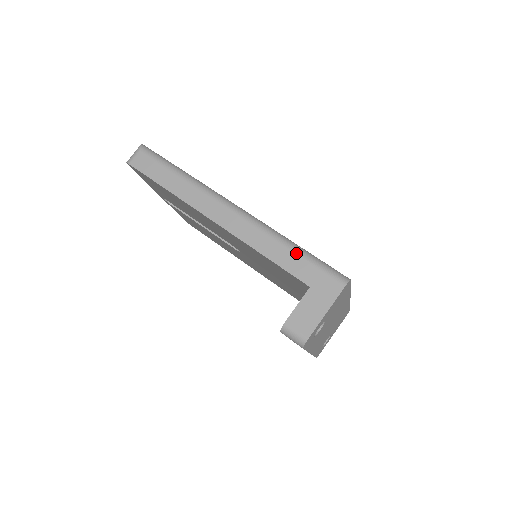
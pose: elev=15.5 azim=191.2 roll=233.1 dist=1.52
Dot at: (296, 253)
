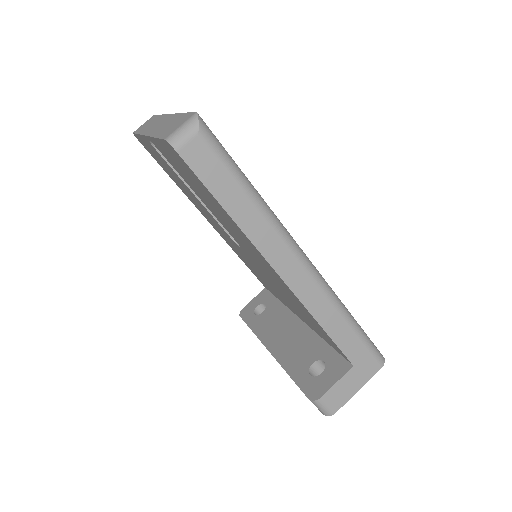
Dot at: (353, 330)
